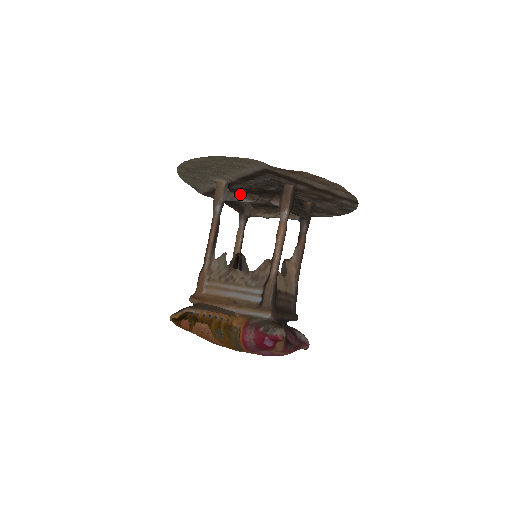
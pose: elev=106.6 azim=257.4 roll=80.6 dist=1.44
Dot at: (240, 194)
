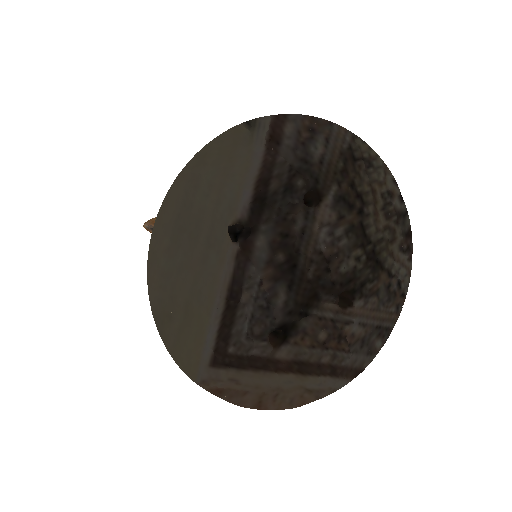
Dot at: occluded
